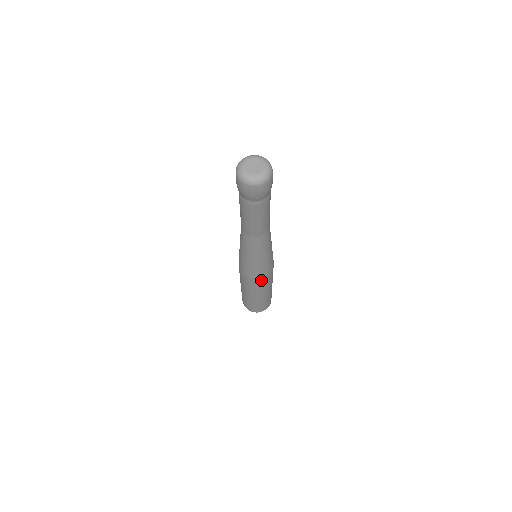
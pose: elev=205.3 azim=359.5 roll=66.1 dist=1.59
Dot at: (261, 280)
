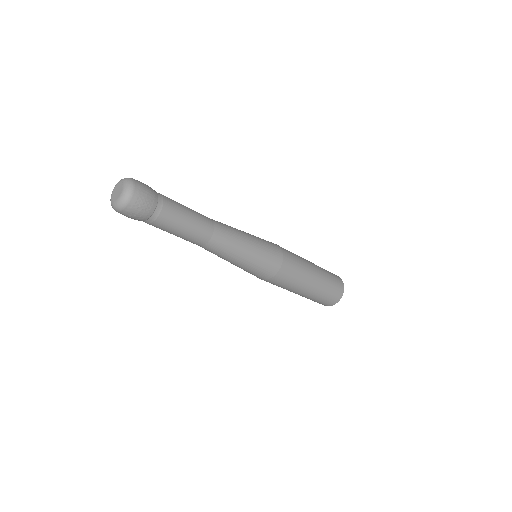
Dot at: (265, 280)
